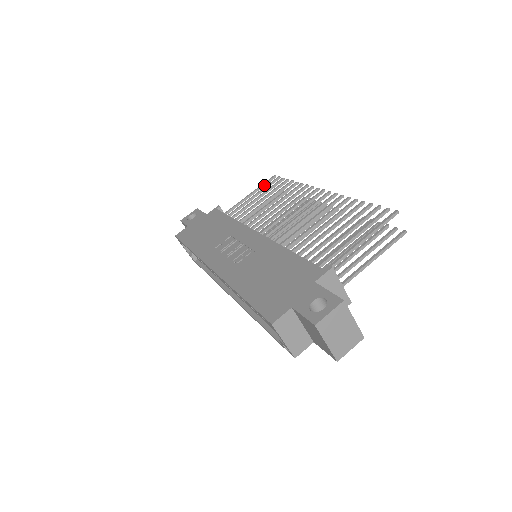
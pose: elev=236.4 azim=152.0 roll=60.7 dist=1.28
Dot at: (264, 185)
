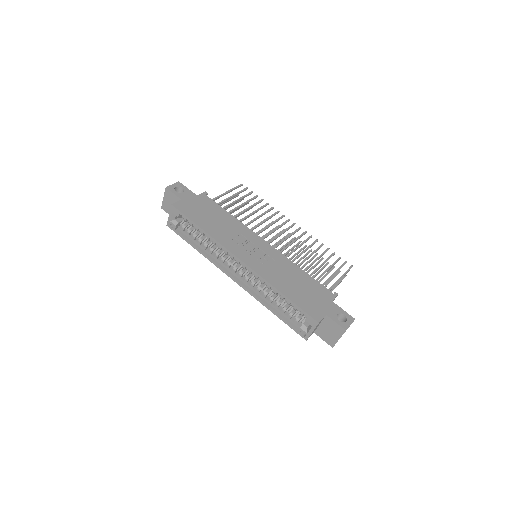
Dot at: occluded
